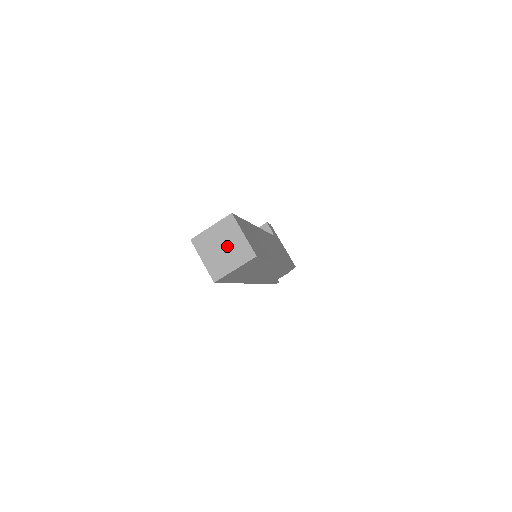
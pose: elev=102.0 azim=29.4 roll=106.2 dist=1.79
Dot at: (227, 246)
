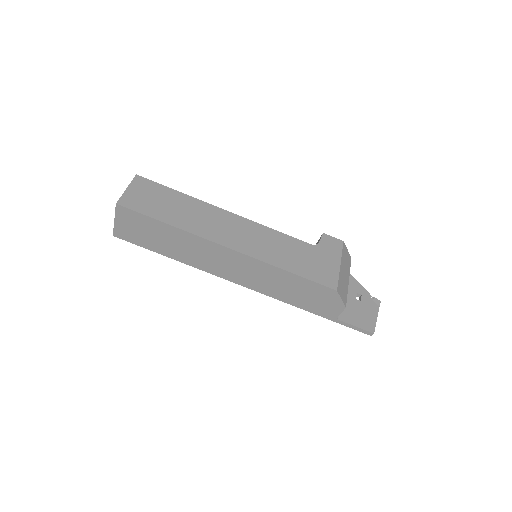
Dot at: occluded
